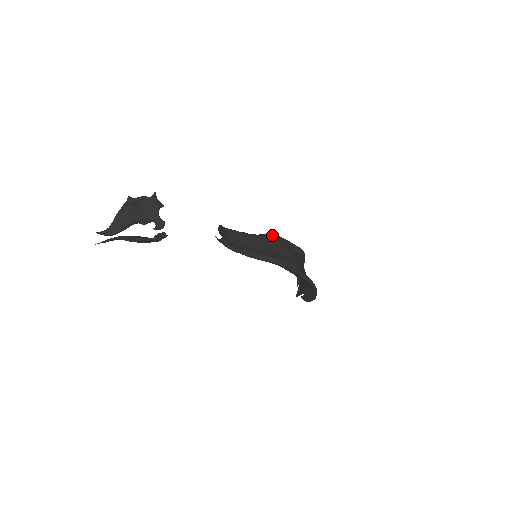
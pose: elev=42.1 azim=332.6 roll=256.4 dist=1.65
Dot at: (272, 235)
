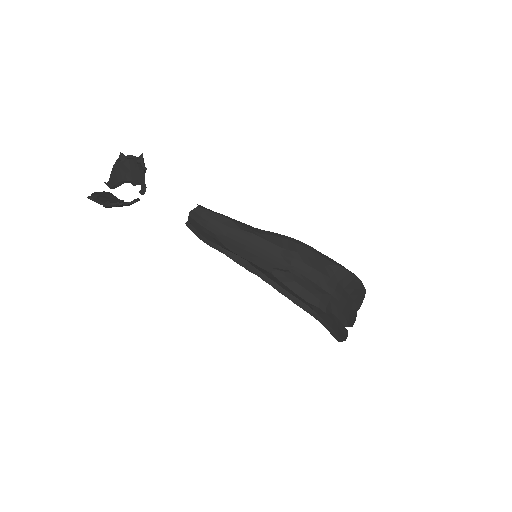
Dot at: (281, 237)
